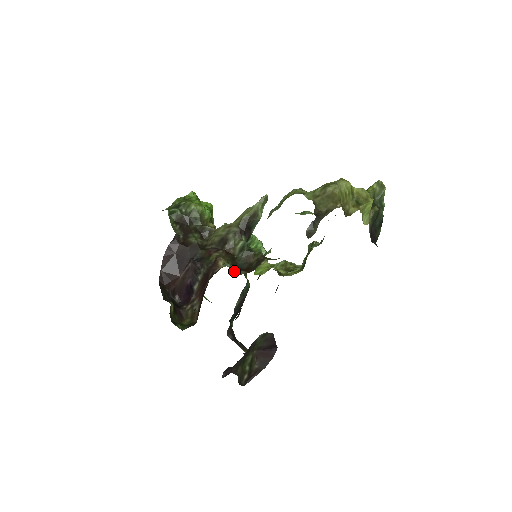
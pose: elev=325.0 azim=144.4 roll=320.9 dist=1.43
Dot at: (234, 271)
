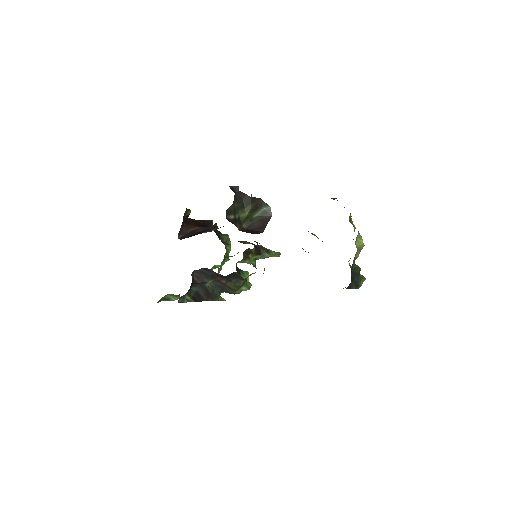
Dot at: occluded
